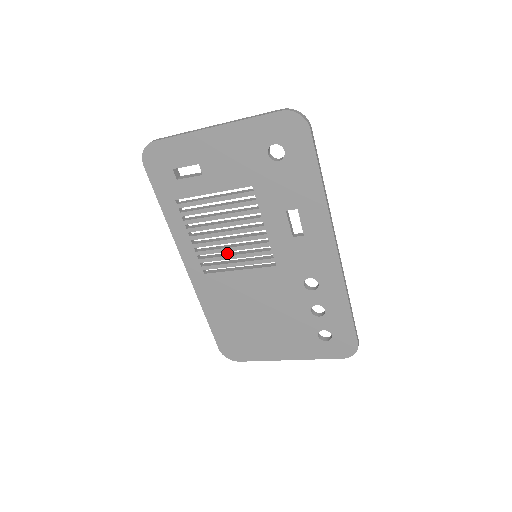
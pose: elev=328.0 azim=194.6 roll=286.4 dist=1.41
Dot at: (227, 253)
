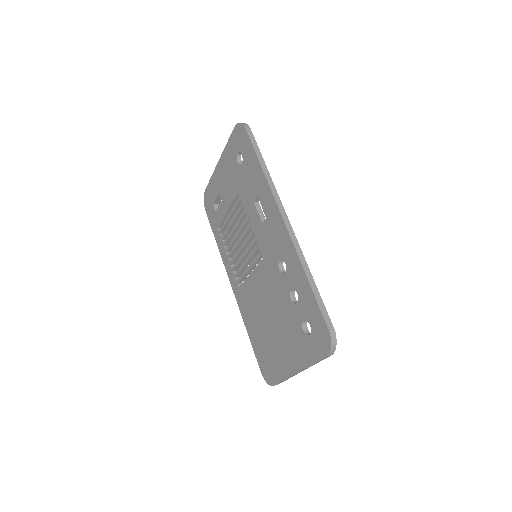
Dot at: occluded
